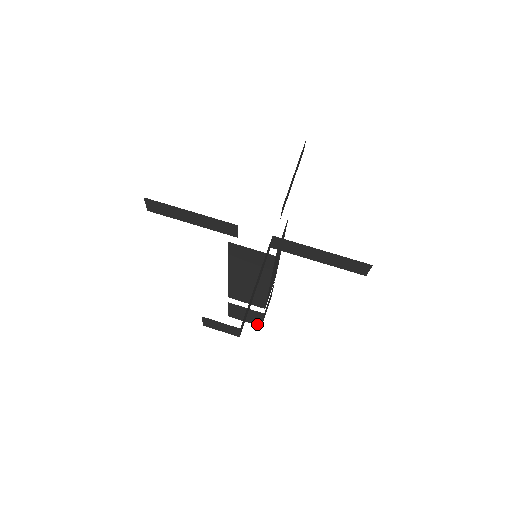
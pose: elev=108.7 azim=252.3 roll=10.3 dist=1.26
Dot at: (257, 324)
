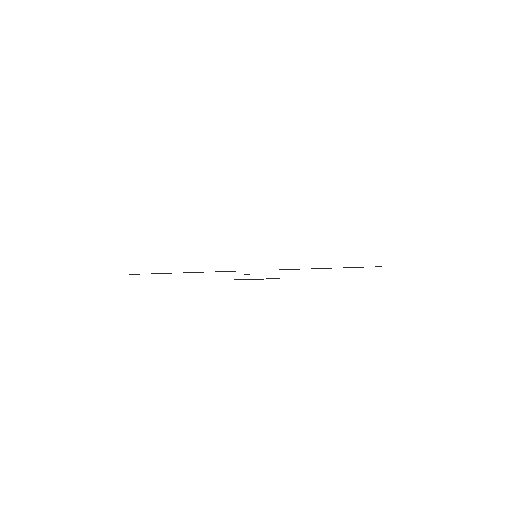
Dot at: occluded
